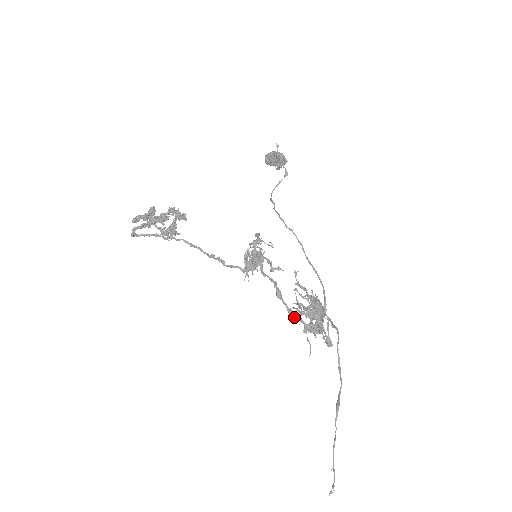
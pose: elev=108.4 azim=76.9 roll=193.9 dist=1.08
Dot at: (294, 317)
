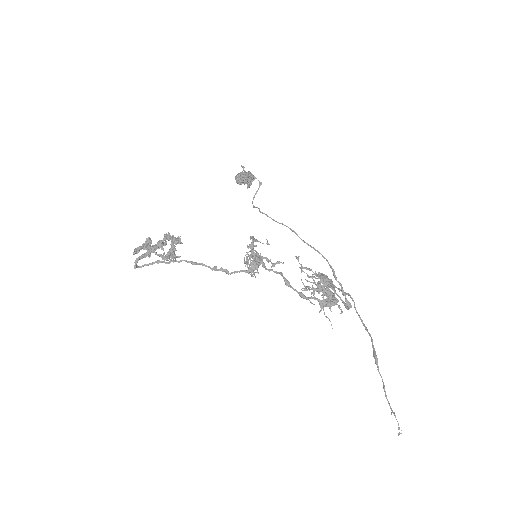
Dot at: (307, 298)
